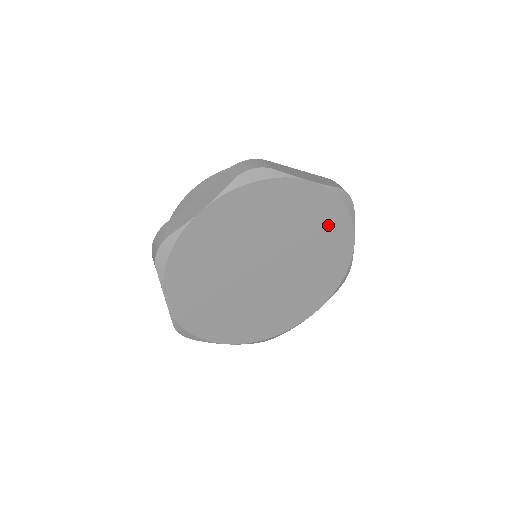
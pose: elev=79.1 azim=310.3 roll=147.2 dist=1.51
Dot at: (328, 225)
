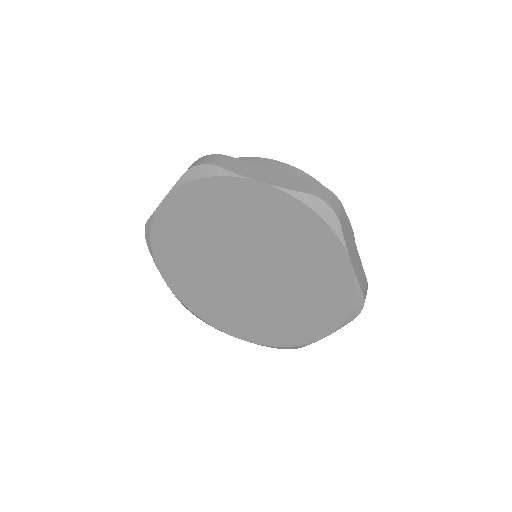
Dot at: (305, 236)
